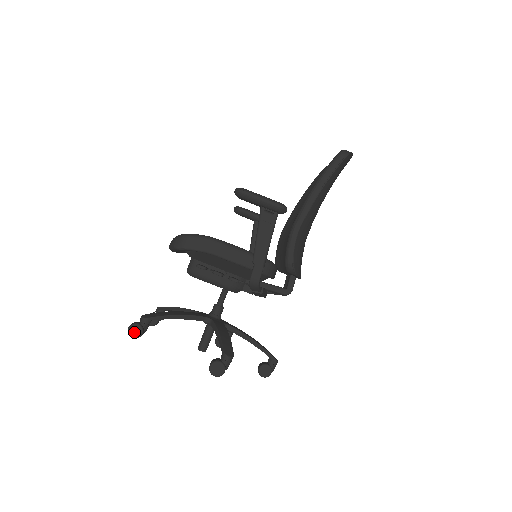
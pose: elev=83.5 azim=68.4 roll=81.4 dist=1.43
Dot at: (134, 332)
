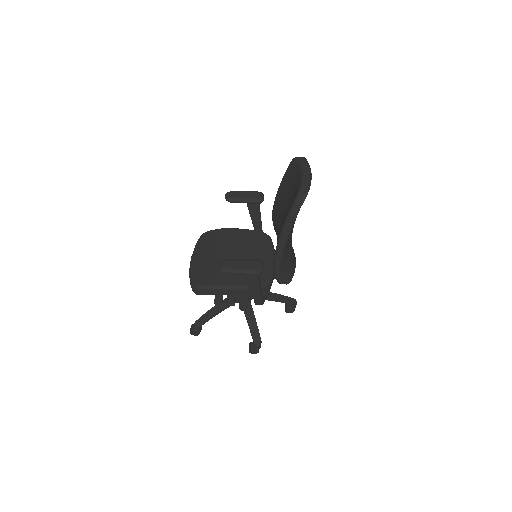
Dot at: (195, 334)
